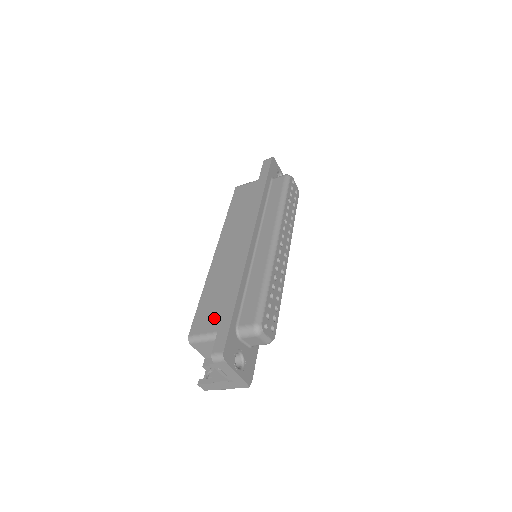
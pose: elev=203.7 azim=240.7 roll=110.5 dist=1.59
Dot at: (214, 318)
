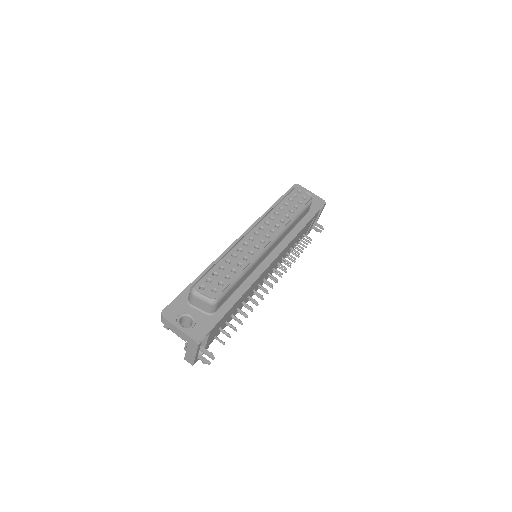
Dot at: occluded
